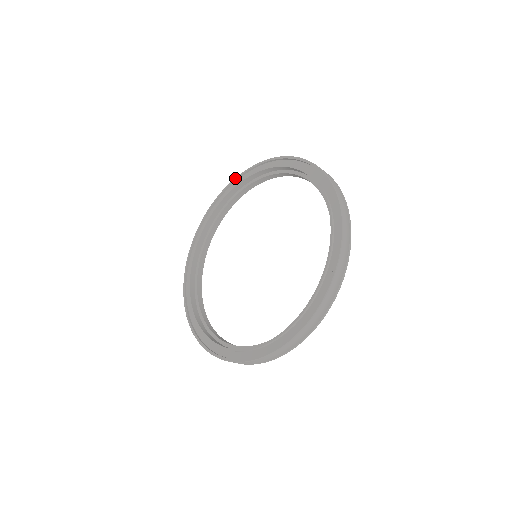
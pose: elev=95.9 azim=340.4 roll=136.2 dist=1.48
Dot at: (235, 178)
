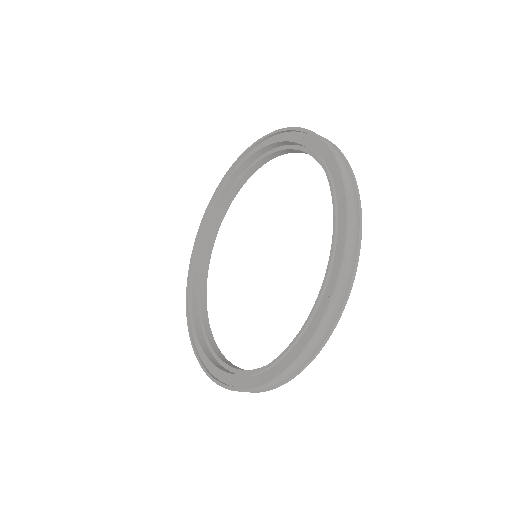
Dot at: (234, 162)
